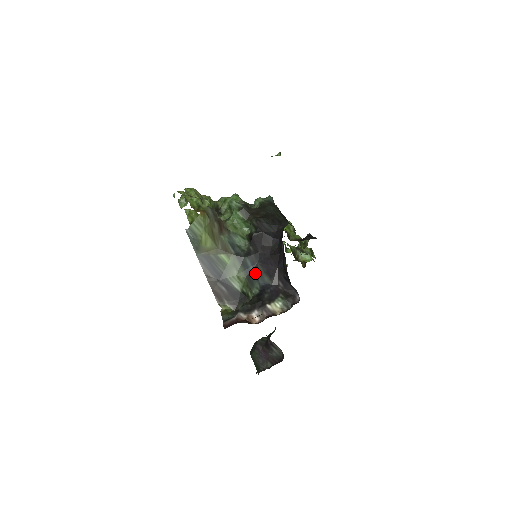
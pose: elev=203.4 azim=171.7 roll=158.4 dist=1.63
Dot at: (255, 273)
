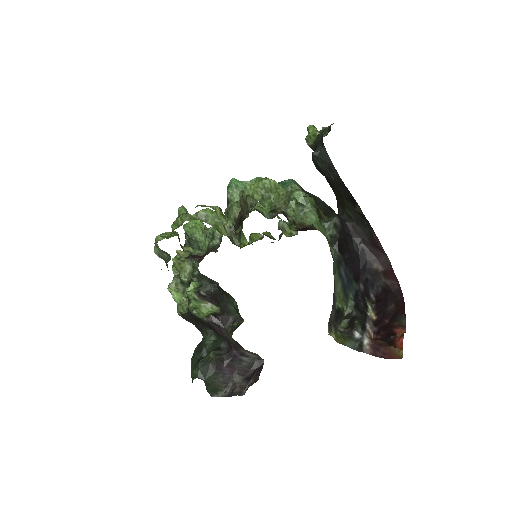
Dot at: (348, 283)
